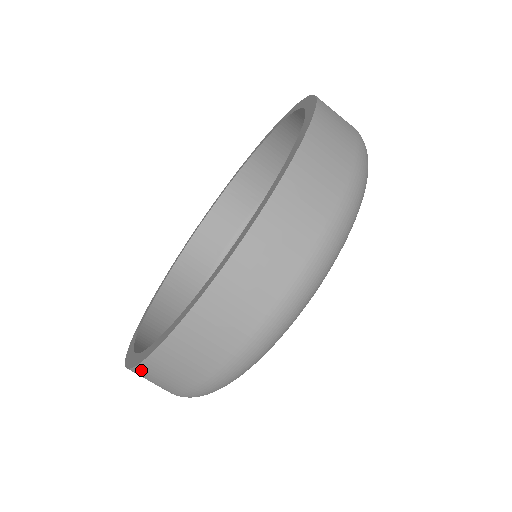
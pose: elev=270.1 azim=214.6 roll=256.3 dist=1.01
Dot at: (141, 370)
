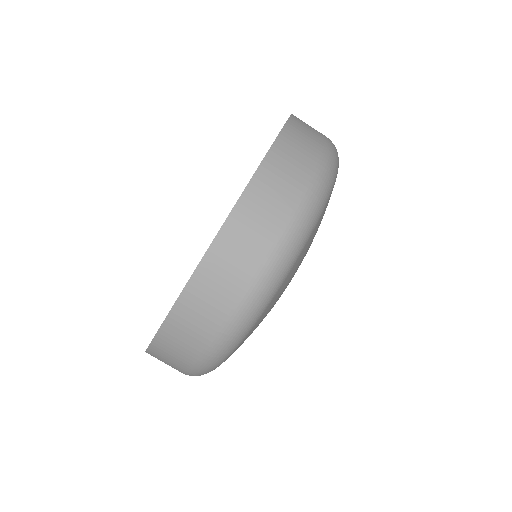
Dot at: occluded
